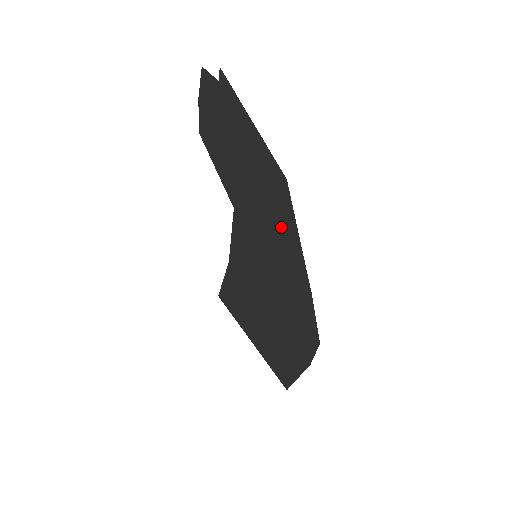
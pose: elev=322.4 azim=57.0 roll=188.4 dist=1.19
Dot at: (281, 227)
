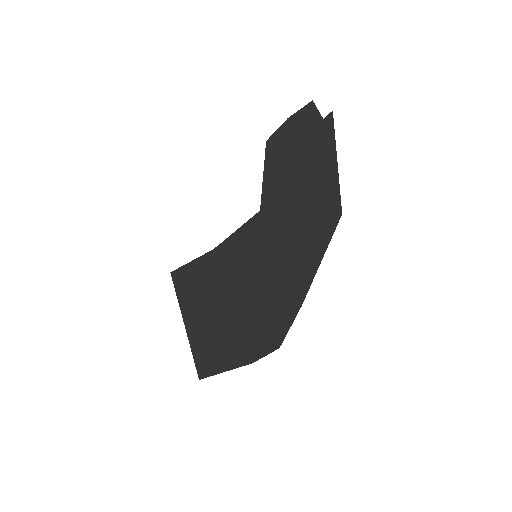
Dot at: (307, 245)
